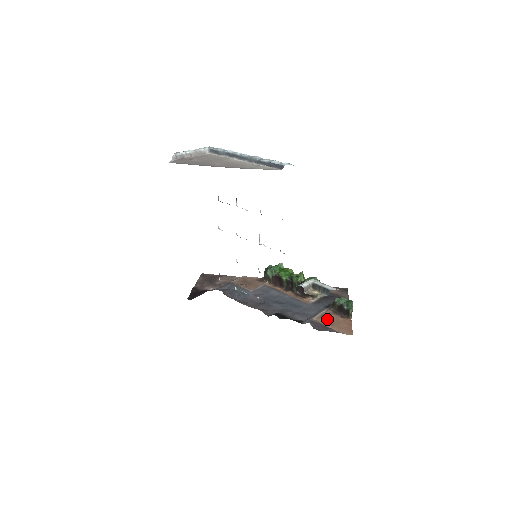
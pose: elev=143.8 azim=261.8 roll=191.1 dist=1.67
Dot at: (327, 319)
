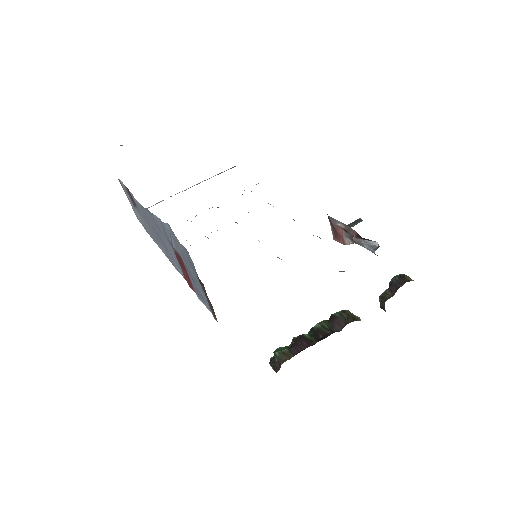
Dot at: occluded
